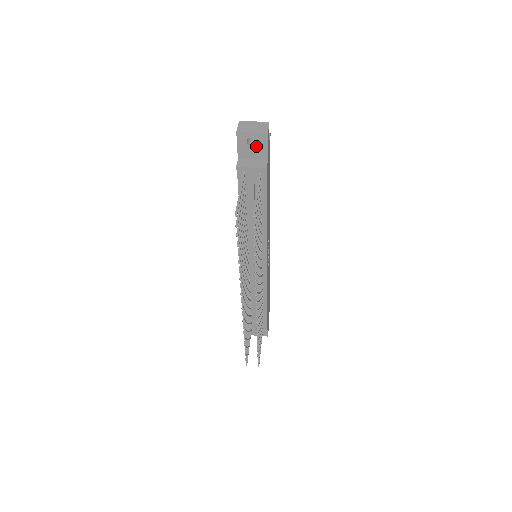
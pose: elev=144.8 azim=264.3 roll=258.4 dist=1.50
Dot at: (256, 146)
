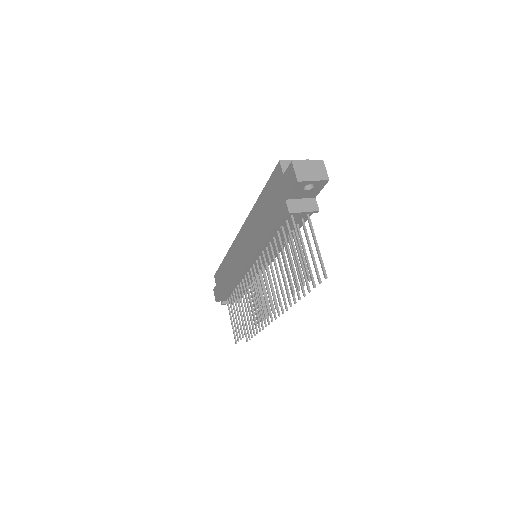
Dot at: (311, 189)
